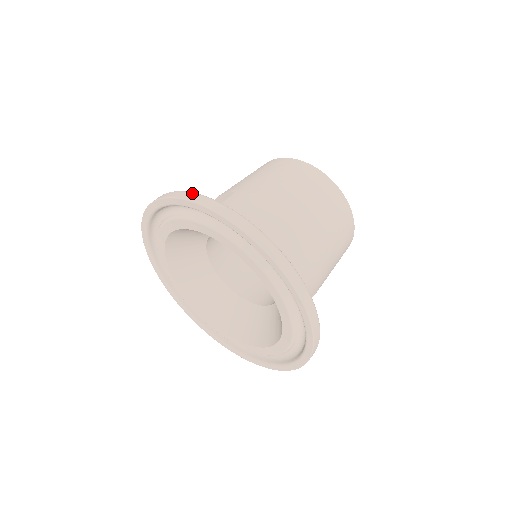
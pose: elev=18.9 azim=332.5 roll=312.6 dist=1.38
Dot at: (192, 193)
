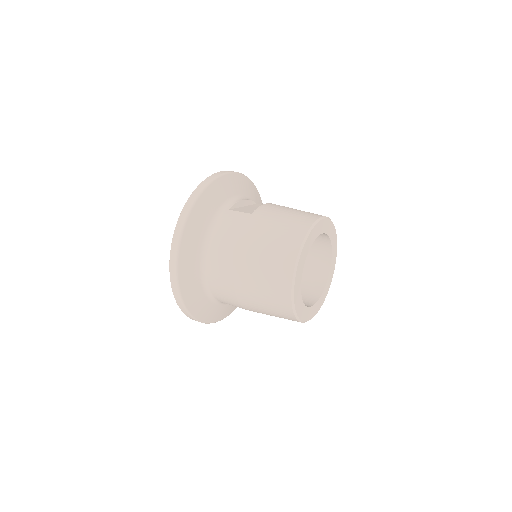
Dot at: (199, 193)
